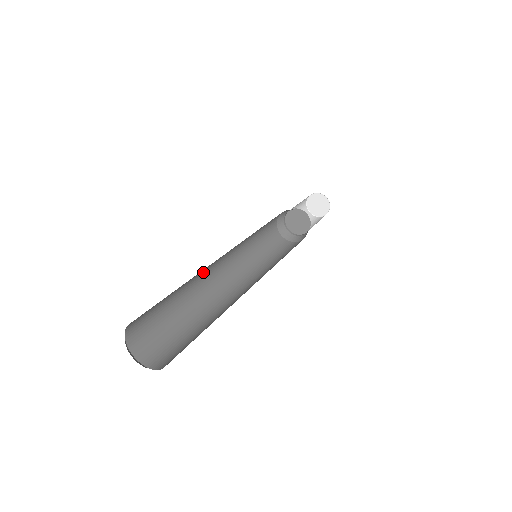
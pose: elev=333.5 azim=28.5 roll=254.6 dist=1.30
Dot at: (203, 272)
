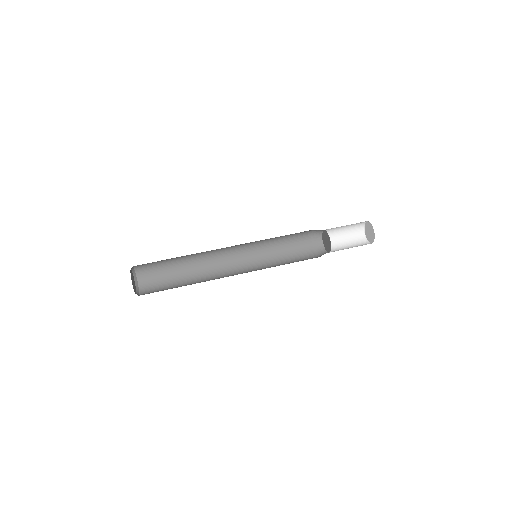
Dot at: occluded
